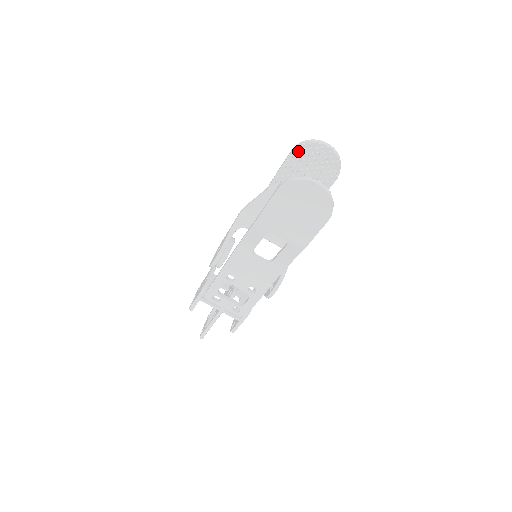
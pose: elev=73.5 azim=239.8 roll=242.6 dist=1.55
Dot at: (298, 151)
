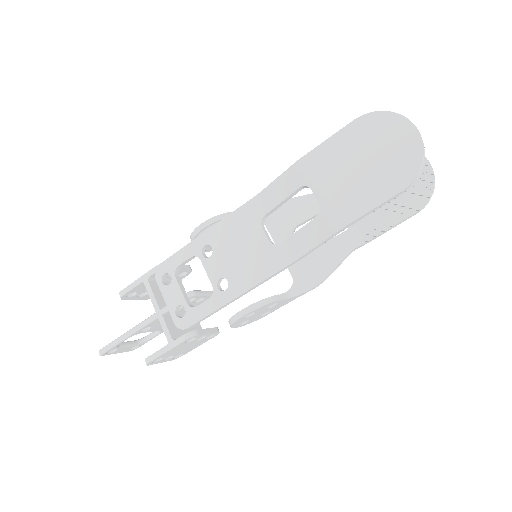
Dot at: occluded
